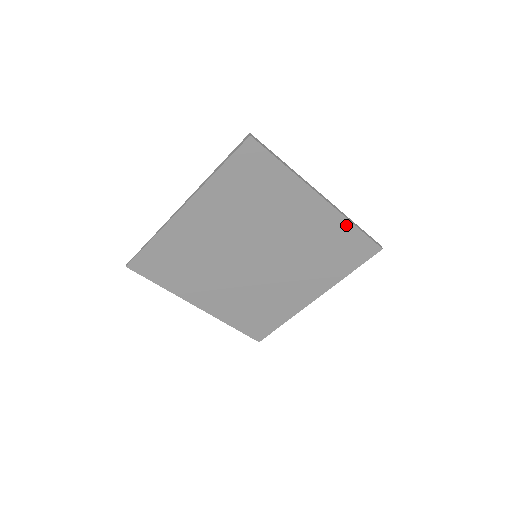
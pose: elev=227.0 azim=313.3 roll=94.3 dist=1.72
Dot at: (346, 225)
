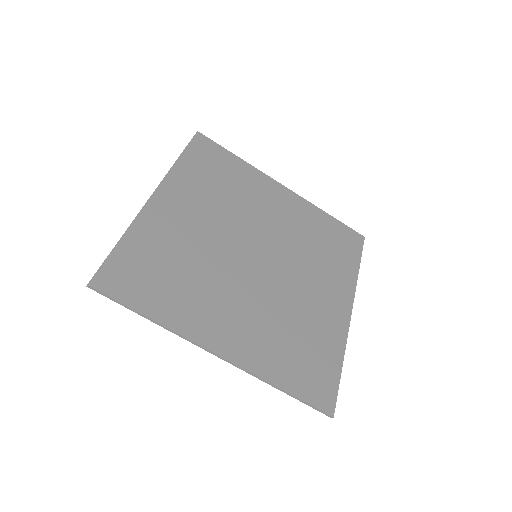
Dot at: (319, 213)
